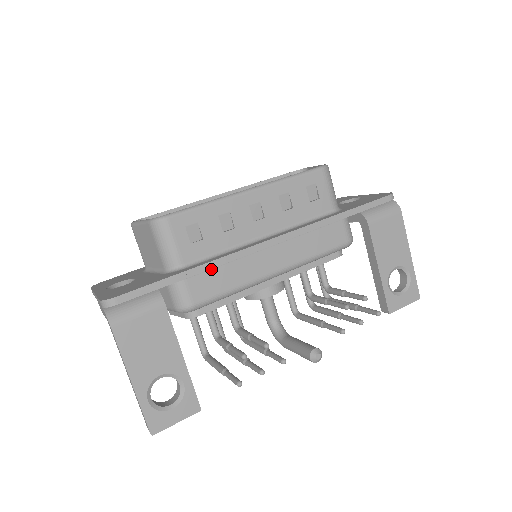
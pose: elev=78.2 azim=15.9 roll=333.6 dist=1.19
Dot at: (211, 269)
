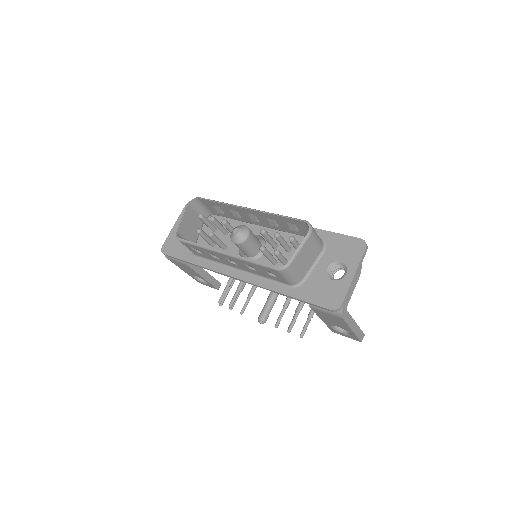
Dot at: occluded
